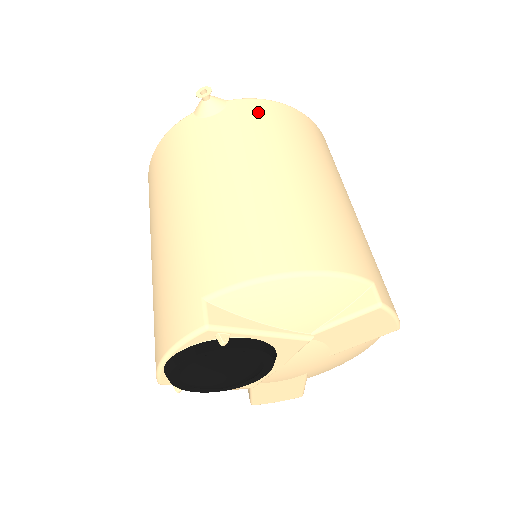
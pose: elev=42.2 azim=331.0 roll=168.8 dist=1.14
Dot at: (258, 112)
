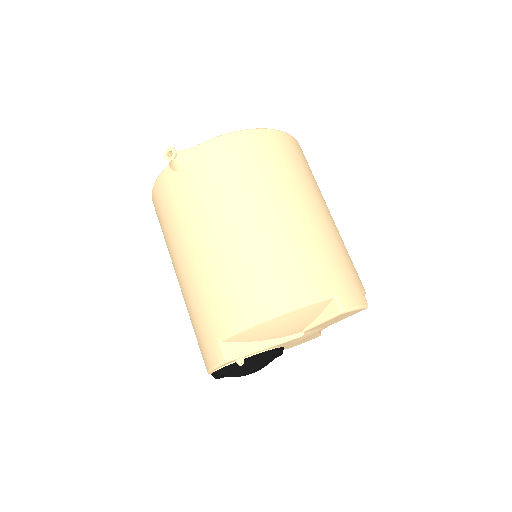
Dot at: (219, 156)
